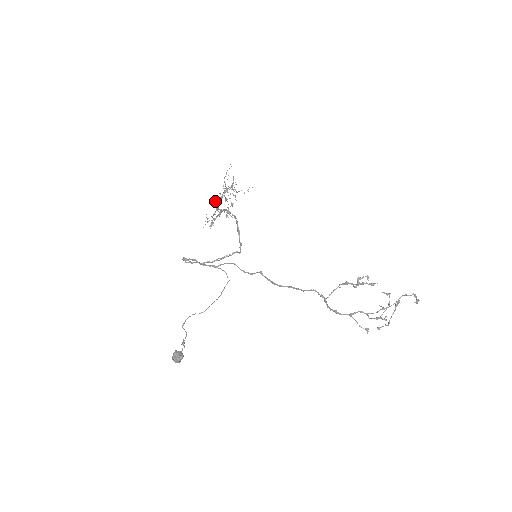
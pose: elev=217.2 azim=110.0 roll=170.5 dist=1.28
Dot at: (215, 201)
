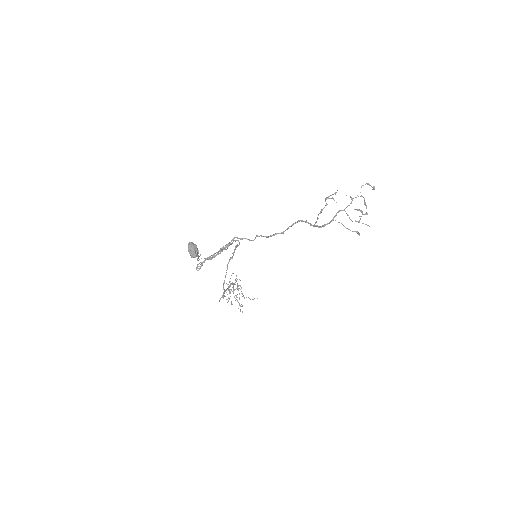
Dot at: occluded
